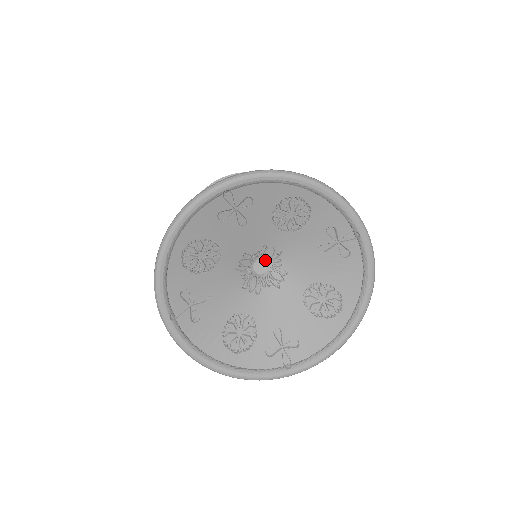
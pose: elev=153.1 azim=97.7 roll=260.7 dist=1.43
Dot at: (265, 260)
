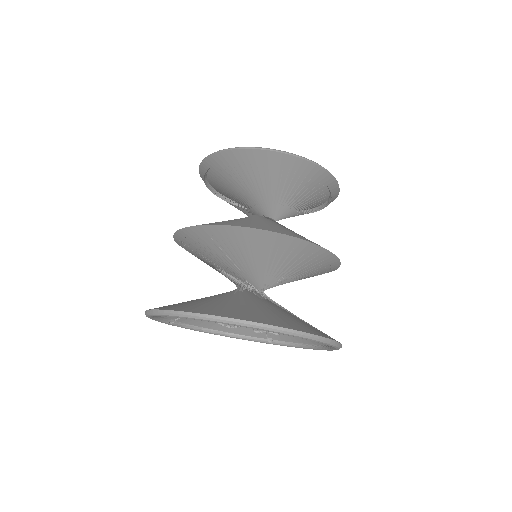
Dot at: occluded
